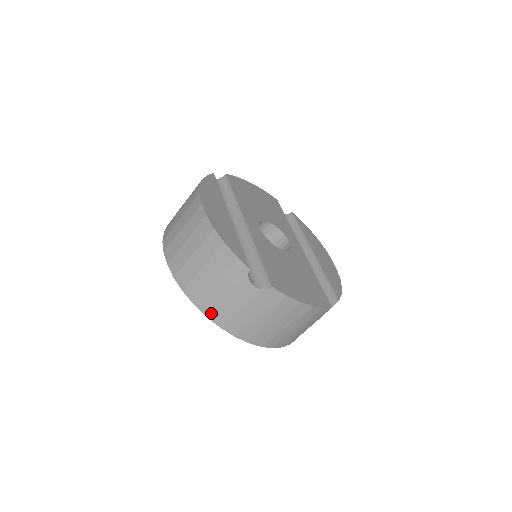
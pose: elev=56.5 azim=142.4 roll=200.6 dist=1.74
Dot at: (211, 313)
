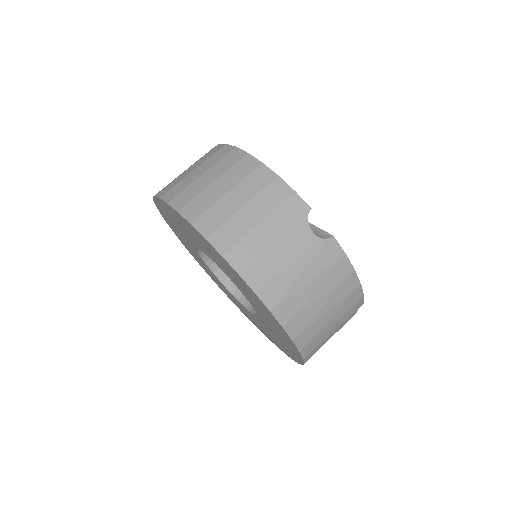
Dot at: (247, 269)
